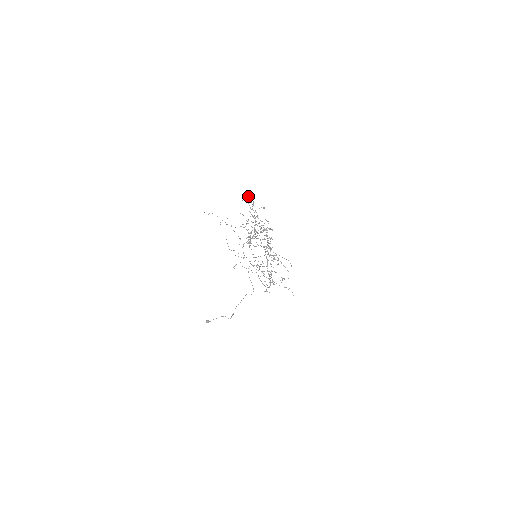
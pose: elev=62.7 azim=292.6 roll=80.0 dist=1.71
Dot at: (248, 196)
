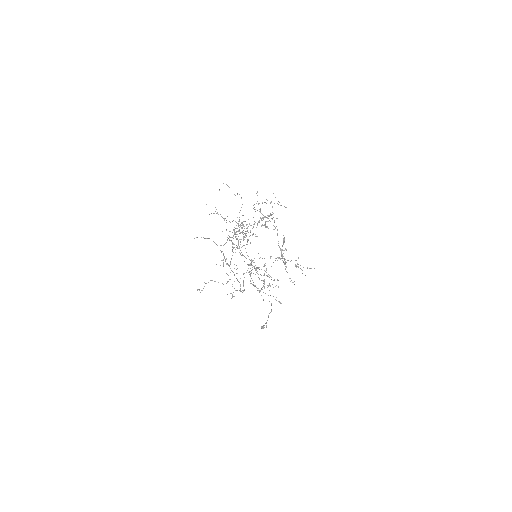
Dot at: (227, 185)
